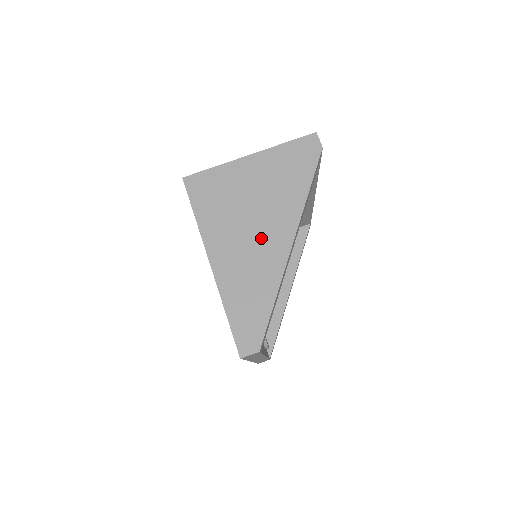
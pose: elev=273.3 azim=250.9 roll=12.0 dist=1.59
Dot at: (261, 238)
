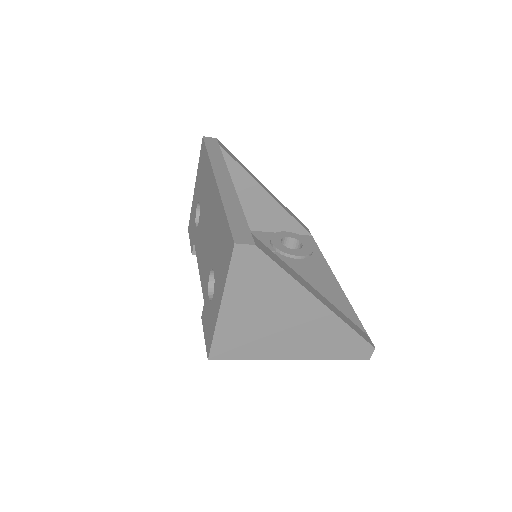
Dot at: (301, 323)
